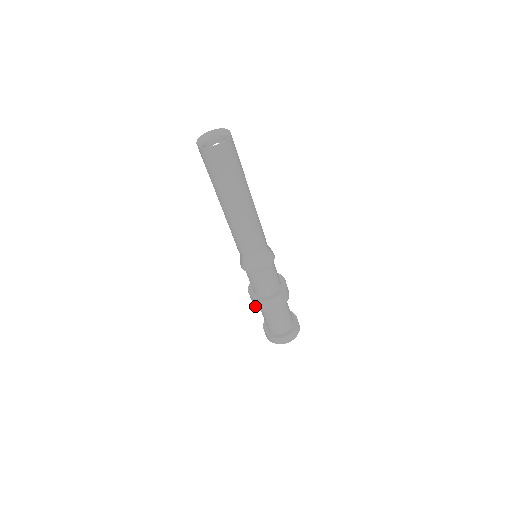
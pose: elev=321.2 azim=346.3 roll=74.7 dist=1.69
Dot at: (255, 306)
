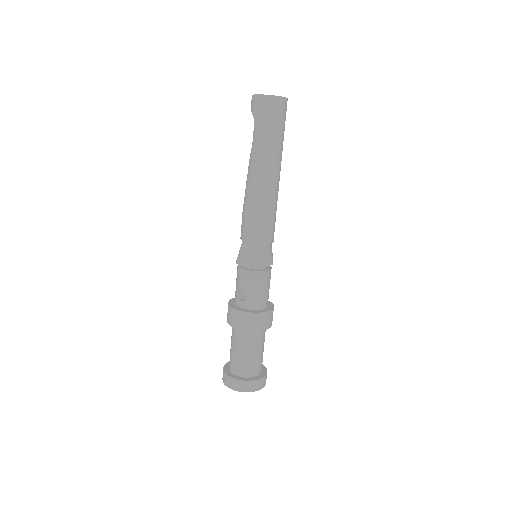
Dot at: (242, 327)
